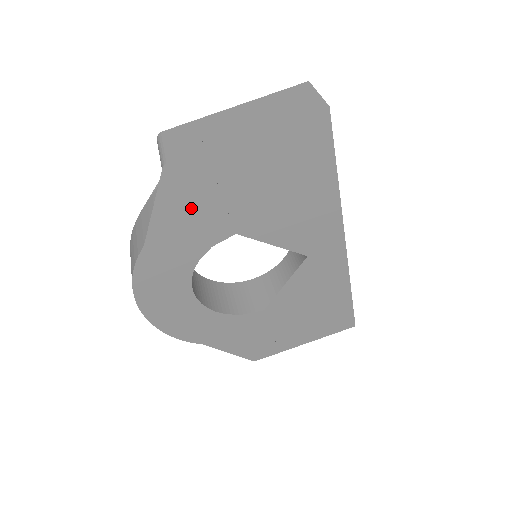
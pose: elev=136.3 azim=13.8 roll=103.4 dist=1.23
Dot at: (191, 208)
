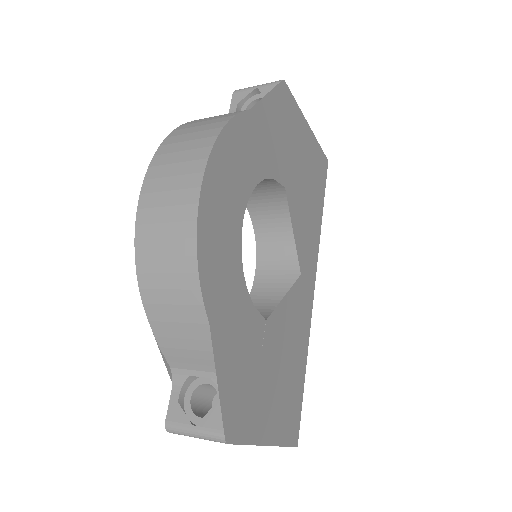
Dot at: (279, 127)
